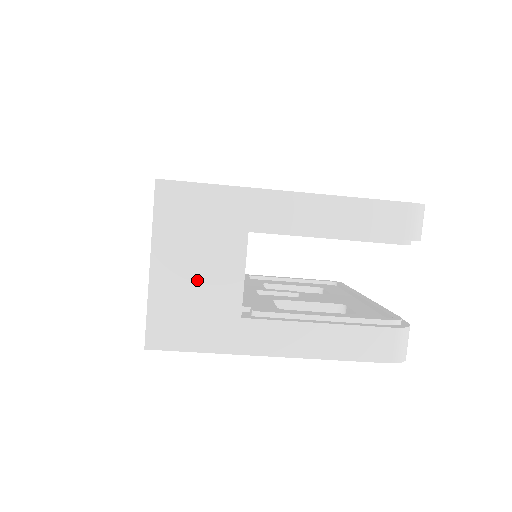
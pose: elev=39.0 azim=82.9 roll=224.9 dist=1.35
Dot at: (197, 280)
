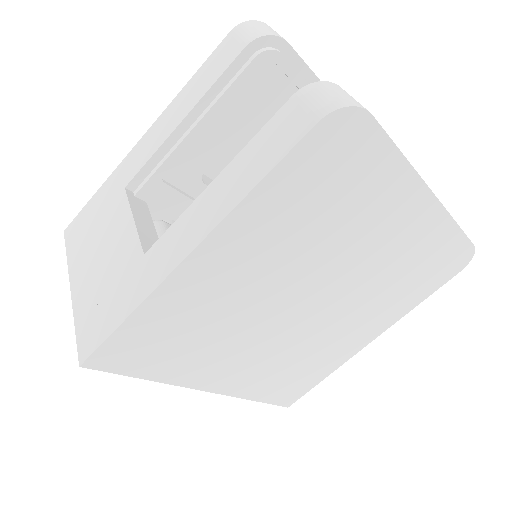
Dot at: (103, 264)
